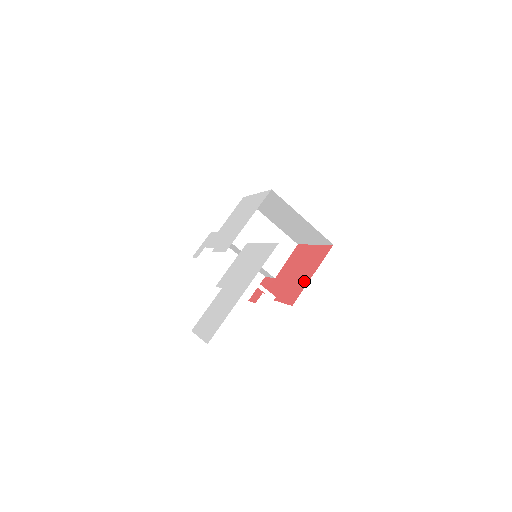
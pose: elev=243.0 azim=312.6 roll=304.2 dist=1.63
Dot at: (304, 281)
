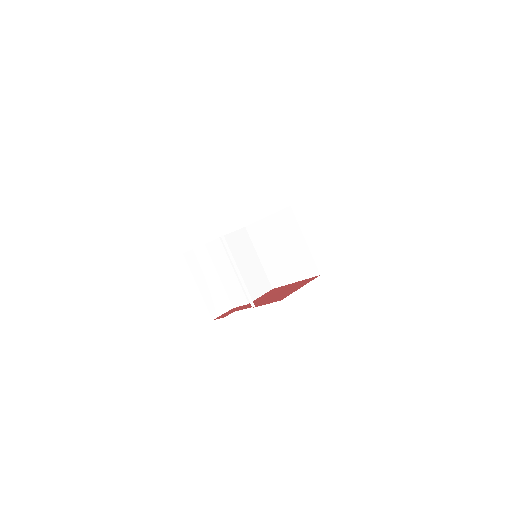
Dot at: (291, 291)
